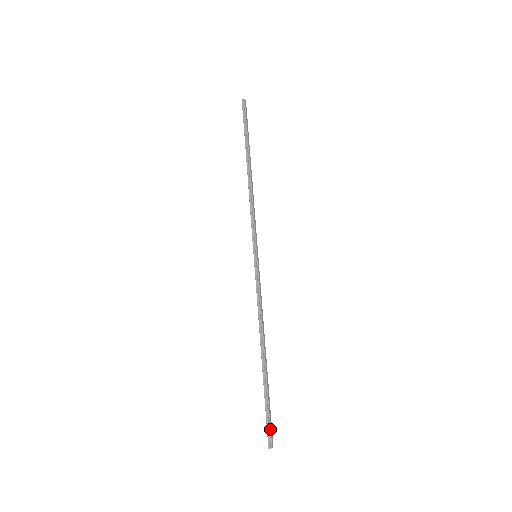
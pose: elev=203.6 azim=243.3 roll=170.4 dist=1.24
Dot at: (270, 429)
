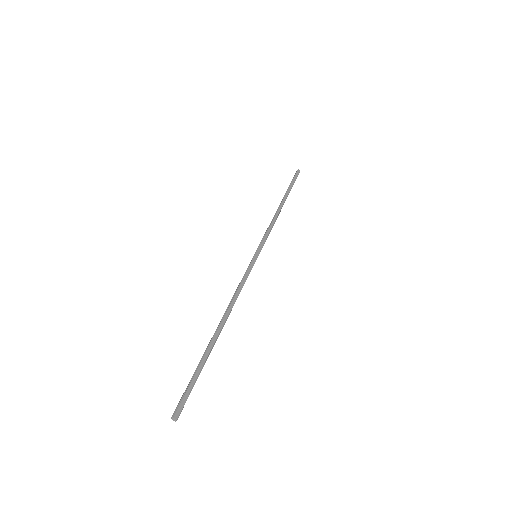
Dot at: (183, 396)
